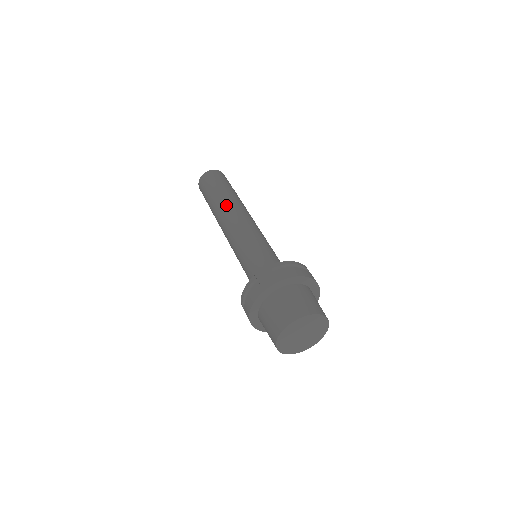
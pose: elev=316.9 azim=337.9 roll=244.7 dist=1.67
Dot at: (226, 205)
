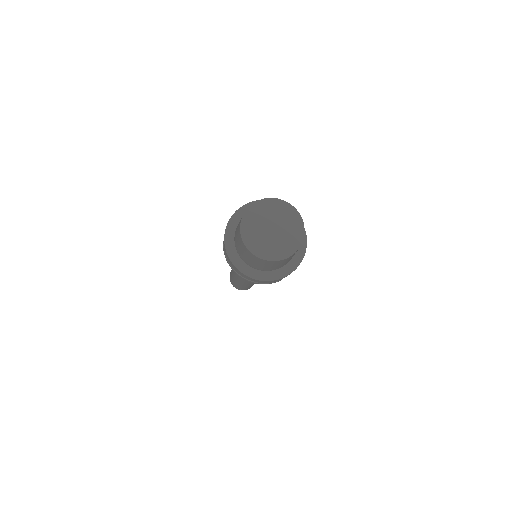
Dot at: occluded
